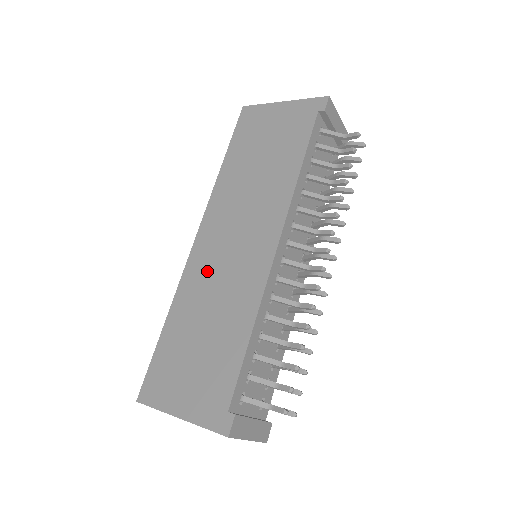
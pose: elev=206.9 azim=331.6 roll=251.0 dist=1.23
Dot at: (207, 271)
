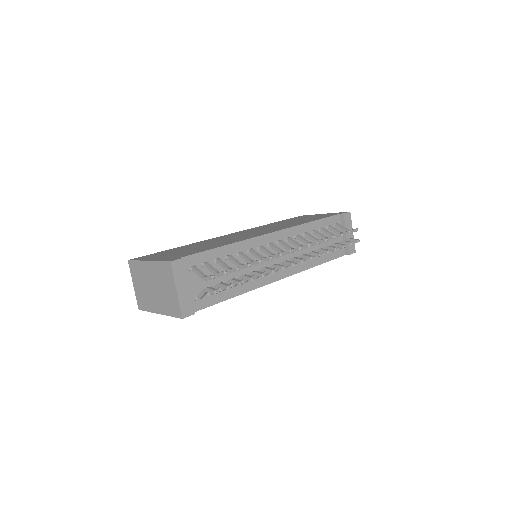
Dot at: (223, 238)
